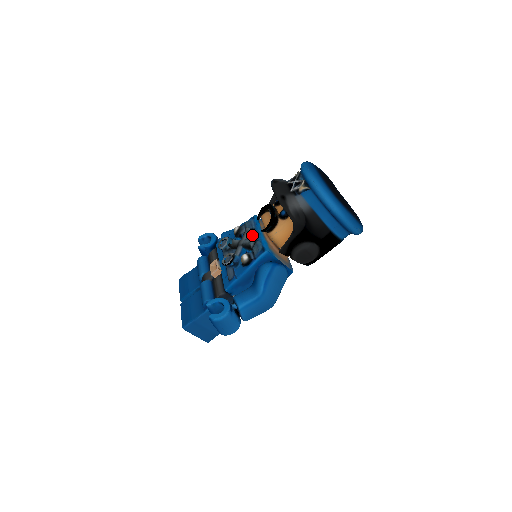
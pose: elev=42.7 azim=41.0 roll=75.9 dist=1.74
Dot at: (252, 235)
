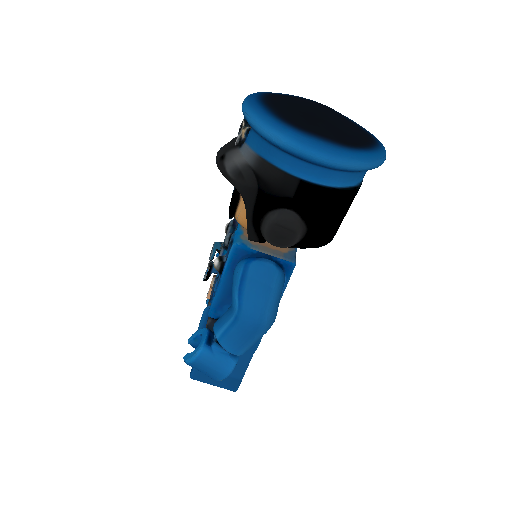
Dot at: (235, 228)
